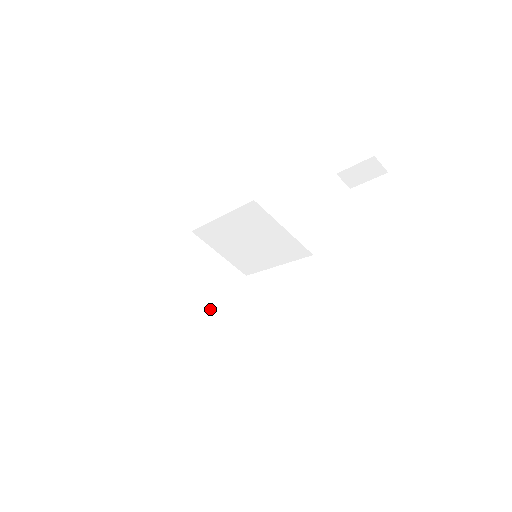
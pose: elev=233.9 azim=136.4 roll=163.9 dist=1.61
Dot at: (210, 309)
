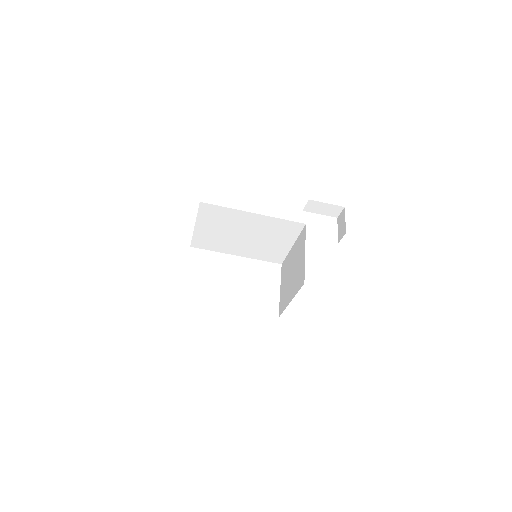
Dot at: occluded
